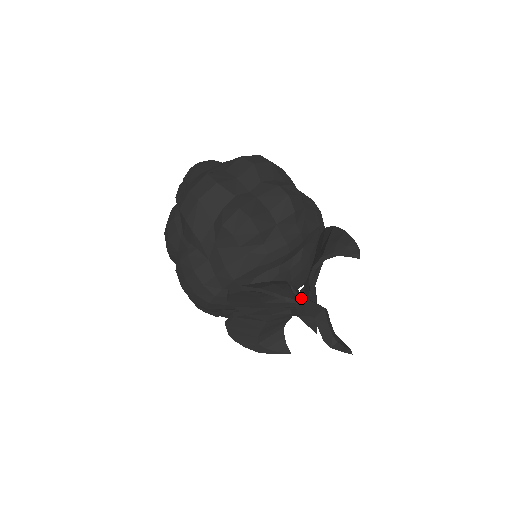
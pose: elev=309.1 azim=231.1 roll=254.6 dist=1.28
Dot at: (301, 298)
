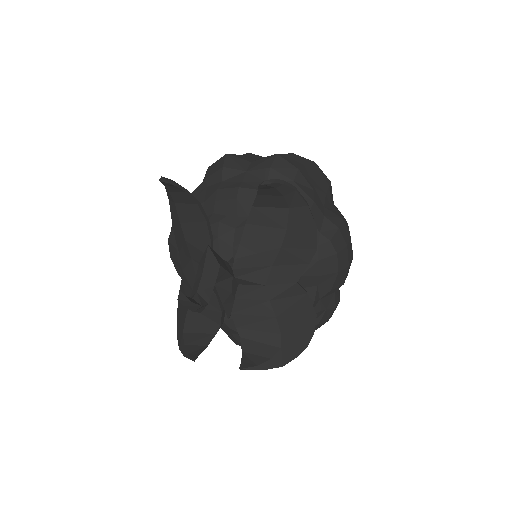
Dot at: occluded
